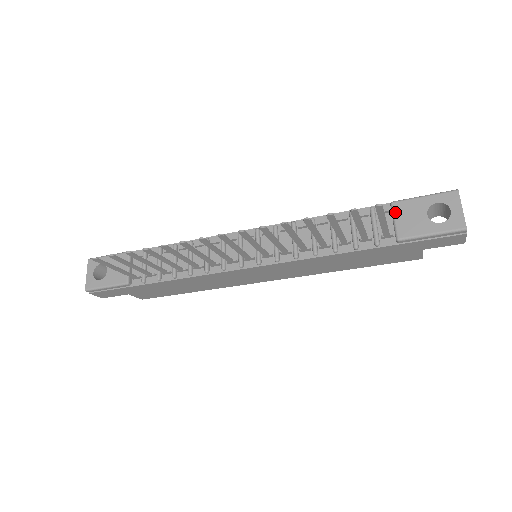
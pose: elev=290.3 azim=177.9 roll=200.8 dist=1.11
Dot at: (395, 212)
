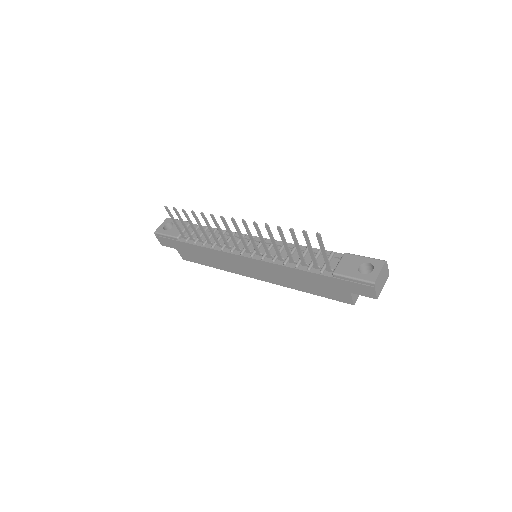
Dot at: (342, 258)
